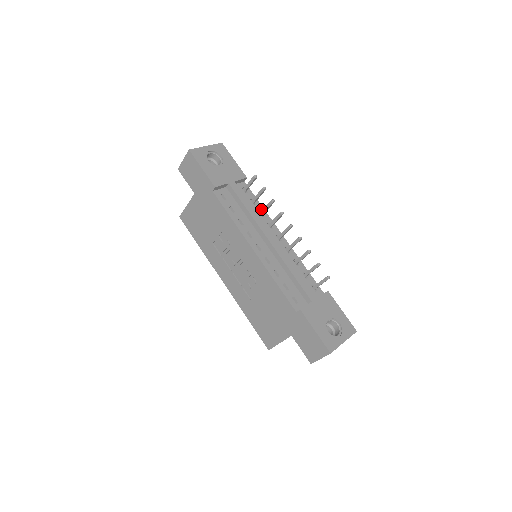
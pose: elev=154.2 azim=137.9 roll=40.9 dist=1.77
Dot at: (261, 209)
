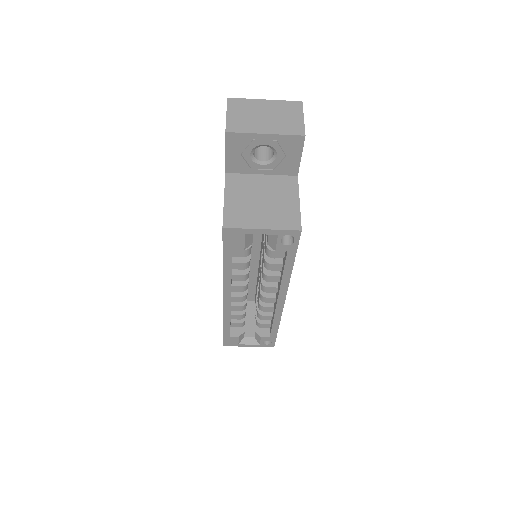
Dot at: occluded
